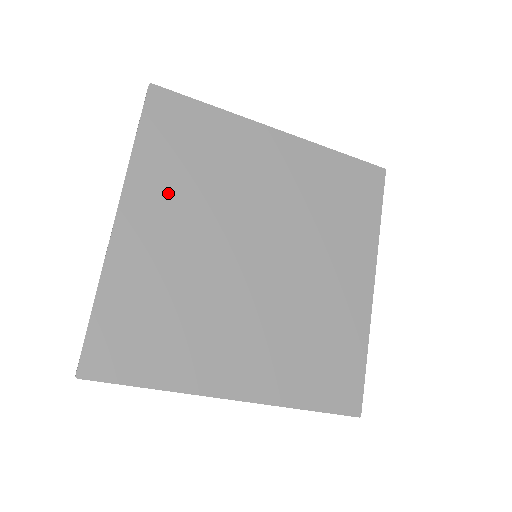
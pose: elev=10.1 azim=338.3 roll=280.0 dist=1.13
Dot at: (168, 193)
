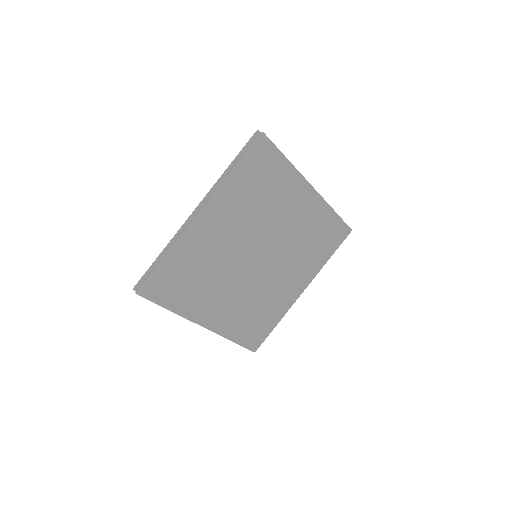
Dot at: (233, 207)
